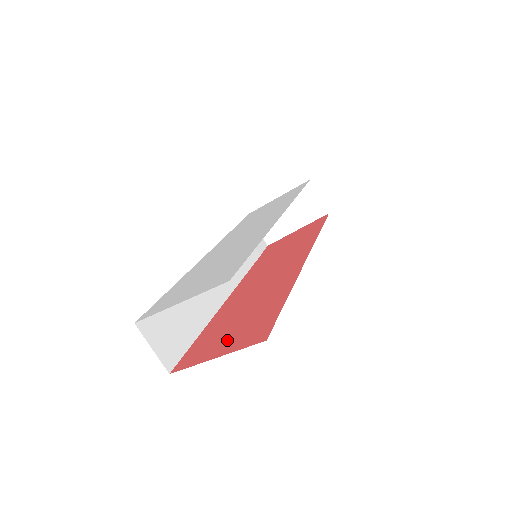
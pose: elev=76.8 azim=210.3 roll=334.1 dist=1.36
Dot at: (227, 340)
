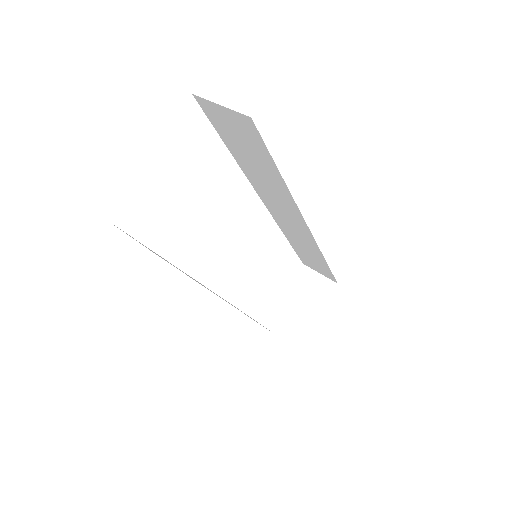
Dot at: occluded
